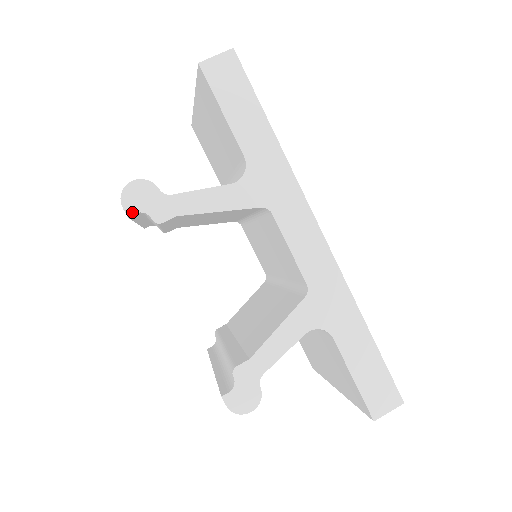
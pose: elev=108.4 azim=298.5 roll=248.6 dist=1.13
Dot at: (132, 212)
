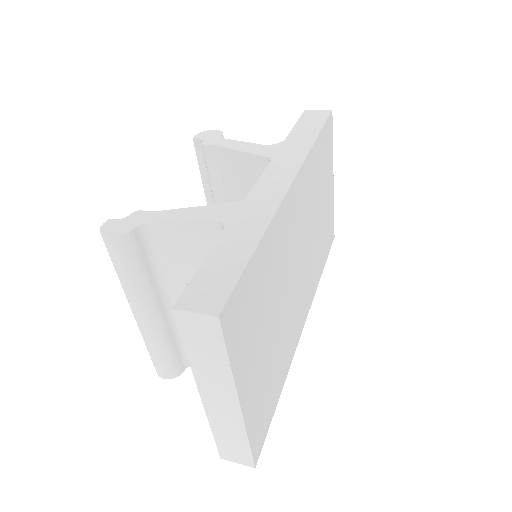
Dot at: (197, 138)
